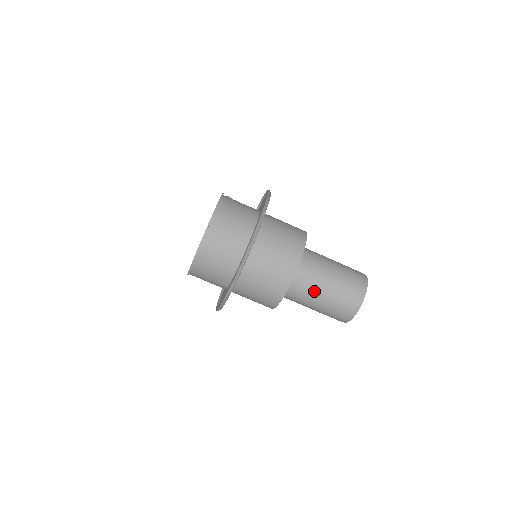
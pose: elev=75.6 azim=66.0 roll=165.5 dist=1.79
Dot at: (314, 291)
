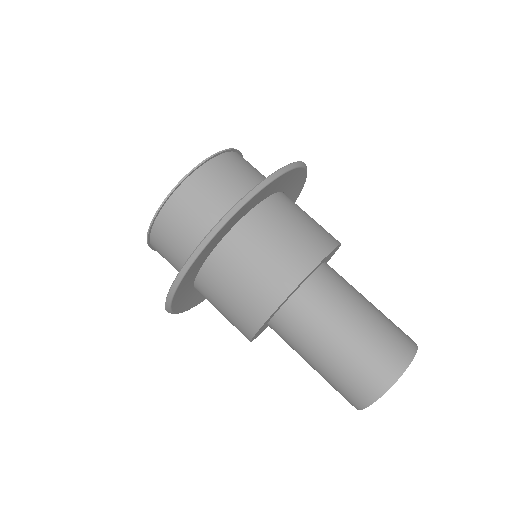
Dot at: (349, 301)
